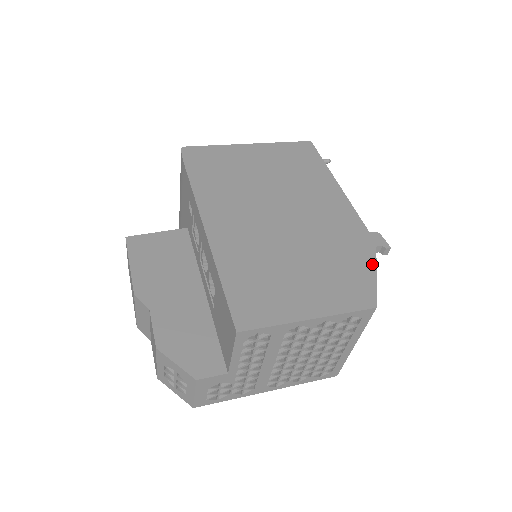
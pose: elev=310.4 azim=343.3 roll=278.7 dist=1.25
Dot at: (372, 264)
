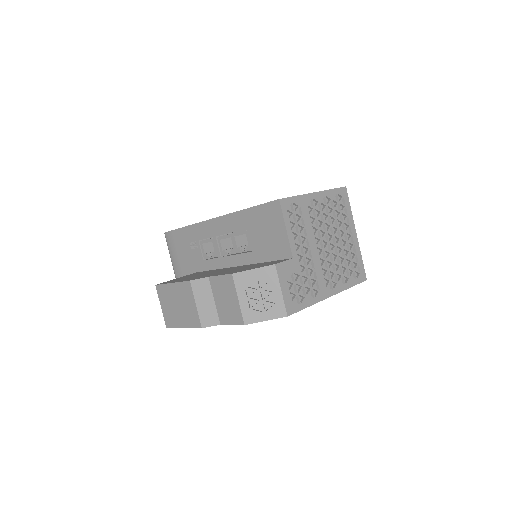
Dot at: occluded
